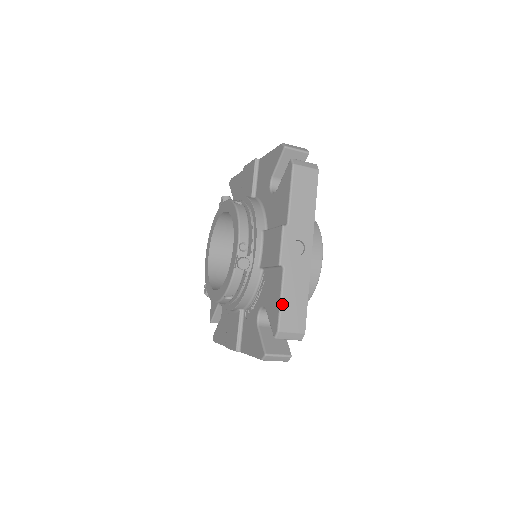
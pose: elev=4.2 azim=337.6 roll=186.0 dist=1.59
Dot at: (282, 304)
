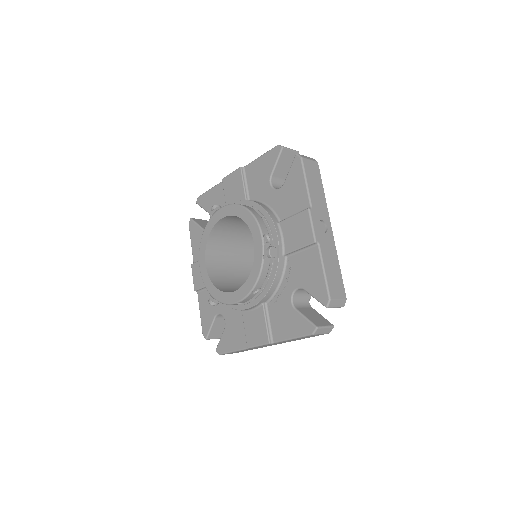
Dot at: (326, 275)
